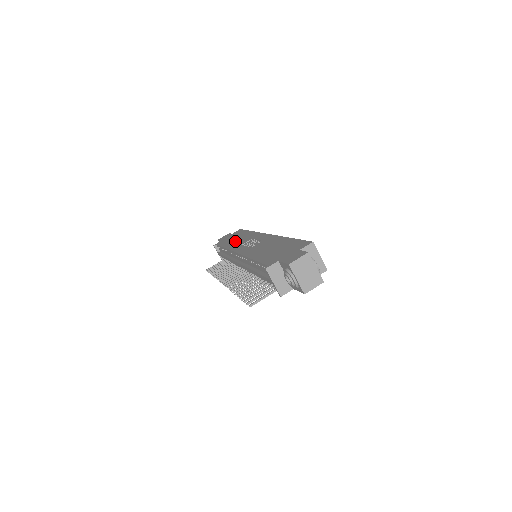
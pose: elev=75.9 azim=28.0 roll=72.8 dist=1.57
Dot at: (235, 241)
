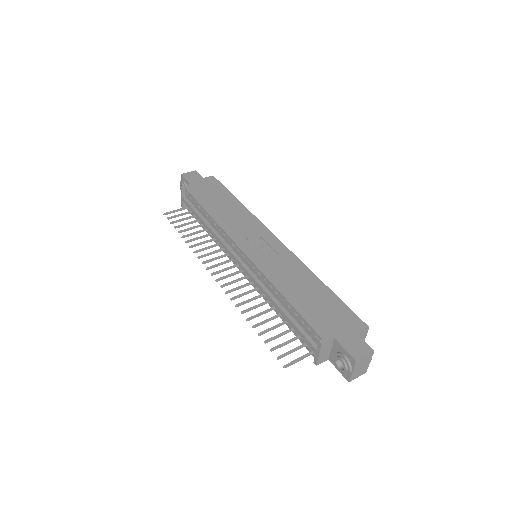
Dot at: (223, 211)
